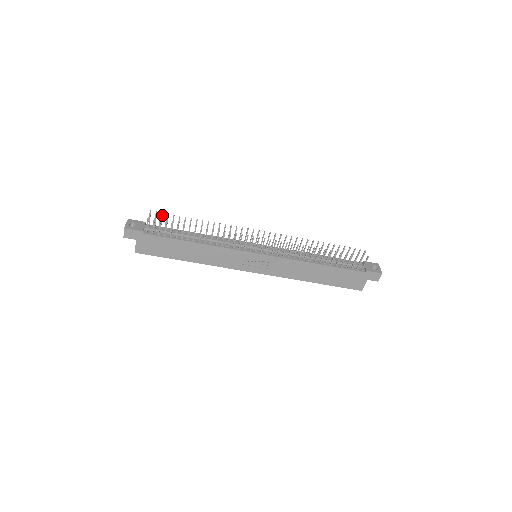
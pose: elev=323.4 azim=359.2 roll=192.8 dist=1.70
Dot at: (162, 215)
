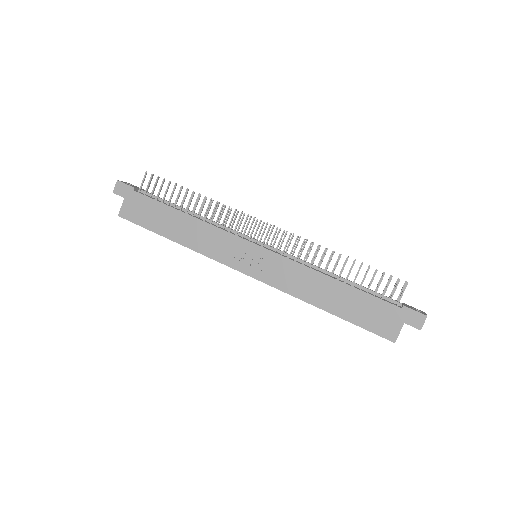
Dot at: (164, 181)
